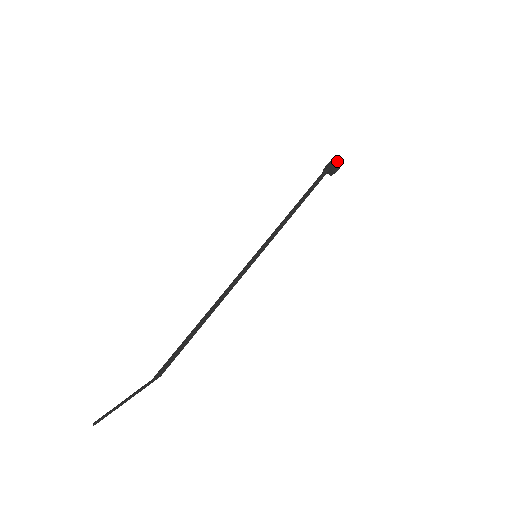
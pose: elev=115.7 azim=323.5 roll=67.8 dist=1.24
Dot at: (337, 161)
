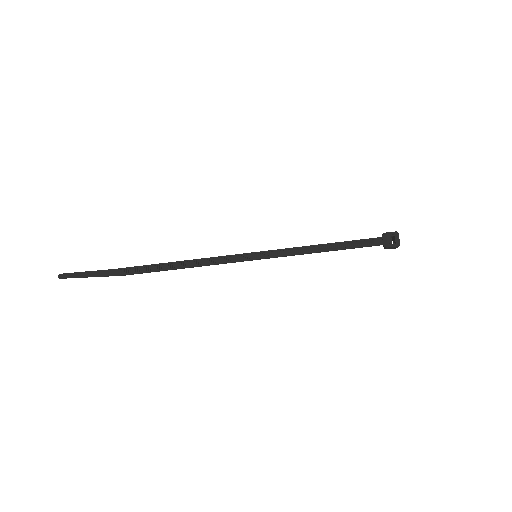
Dot at: (396, 247)
